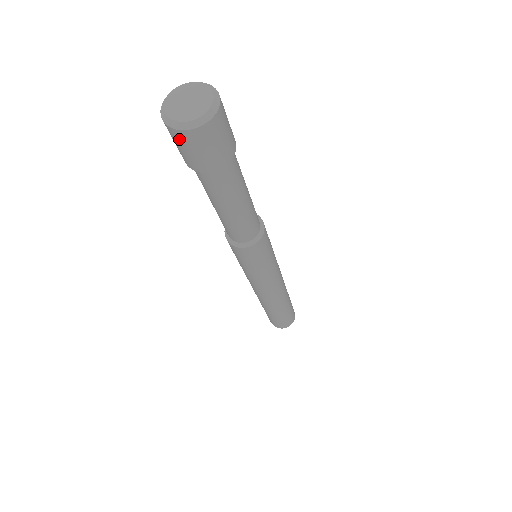
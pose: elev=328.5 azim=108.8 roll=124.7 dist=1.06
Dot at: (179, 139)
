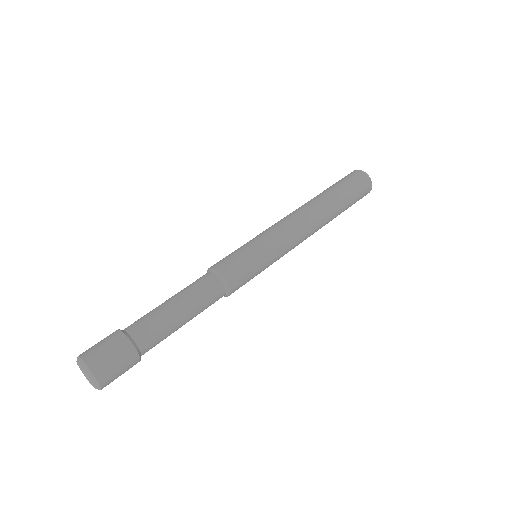
Dot at: occluded
